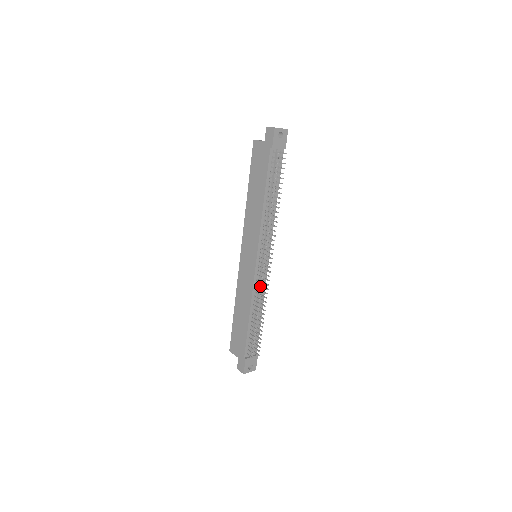
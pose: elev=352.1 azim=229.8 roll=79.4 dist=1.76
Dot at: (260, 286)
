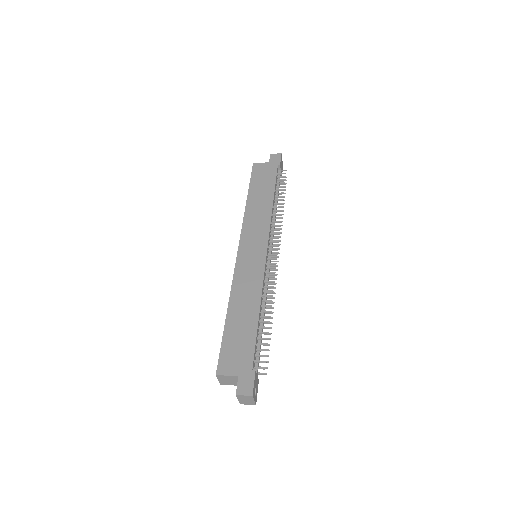
Dot at: (273, 276)
